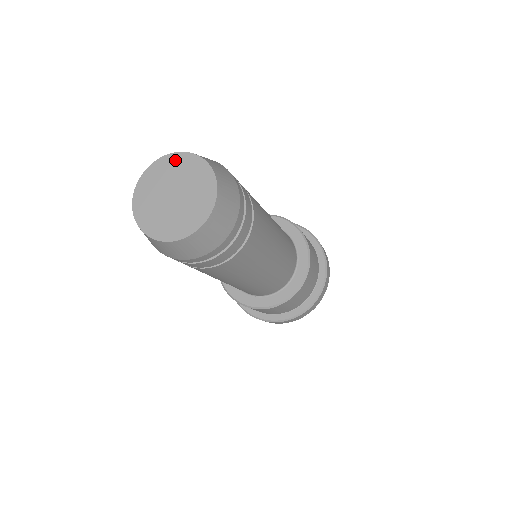
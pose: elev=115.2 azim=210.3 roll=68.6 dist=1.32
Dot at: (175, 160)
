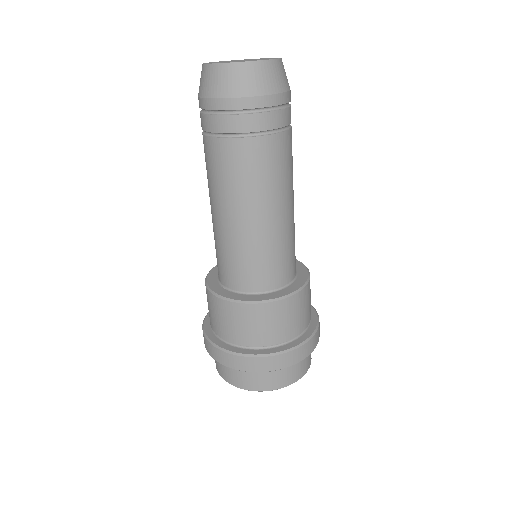
Dot at: (266, 58)
